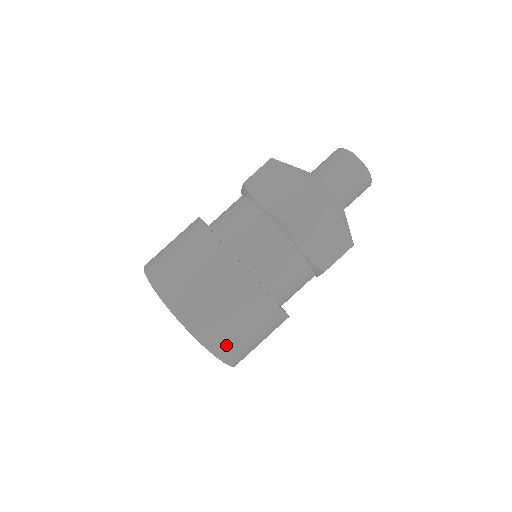
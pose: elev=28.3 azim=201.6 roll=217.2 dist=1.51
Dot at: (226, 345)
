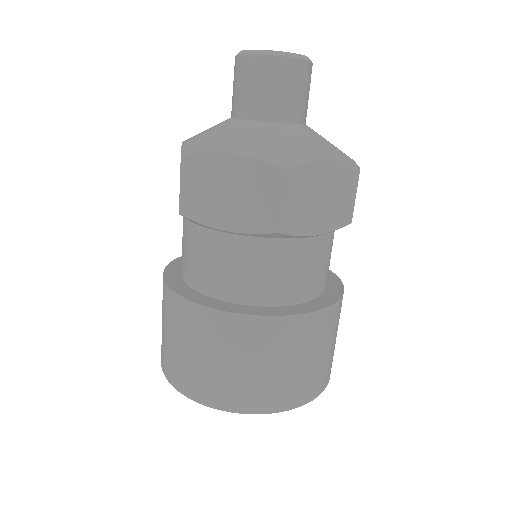
Dot at: occluded
